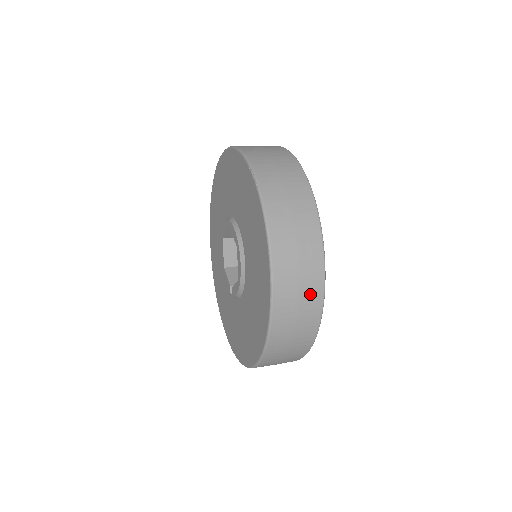
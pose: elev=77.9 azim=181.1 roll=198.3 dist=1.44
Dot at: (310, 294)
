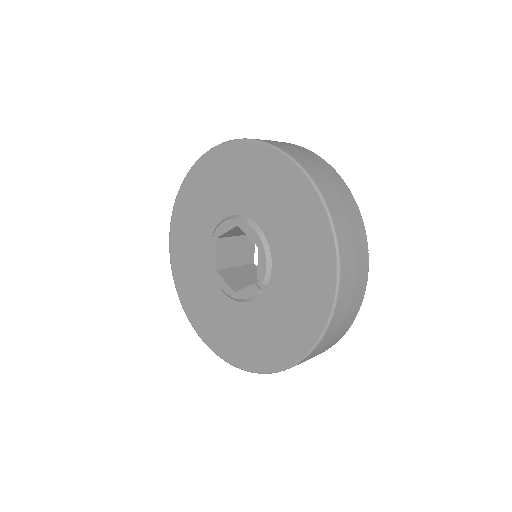
Dot at: (323, 166)
